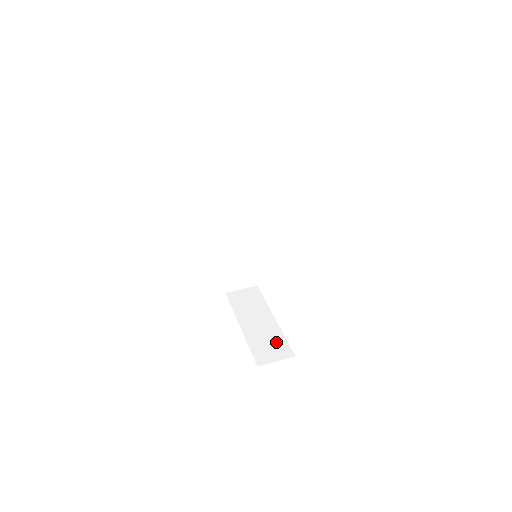
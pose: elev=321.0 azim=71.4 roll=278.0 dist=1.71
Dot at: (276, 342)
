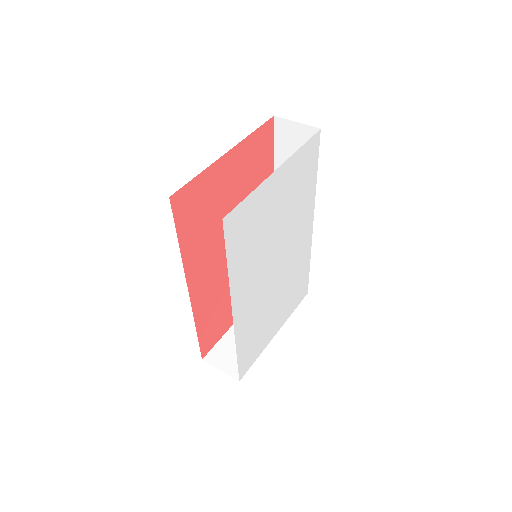
Dot at: occluded
